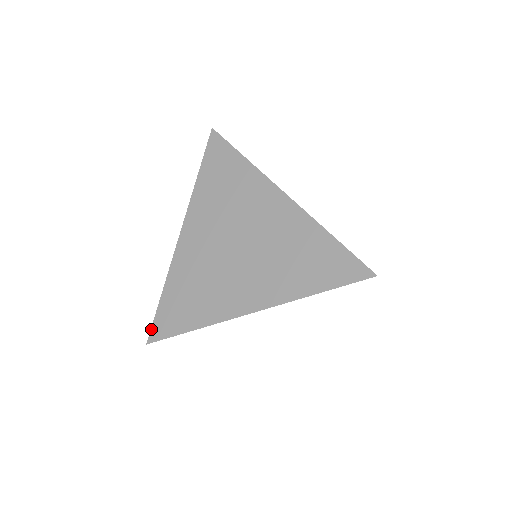
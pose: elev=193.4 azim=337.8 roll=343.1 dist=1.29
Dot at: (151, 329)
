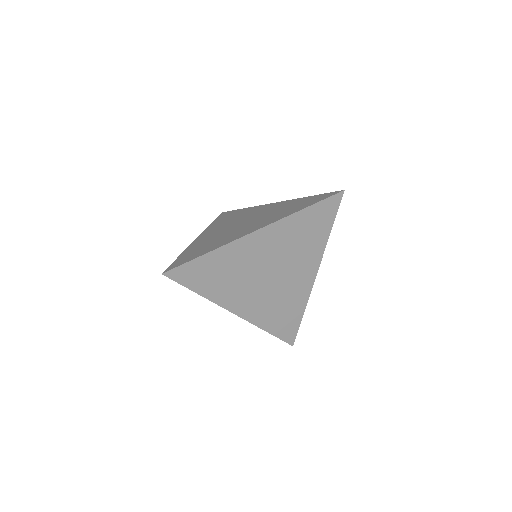
Dot at: (167, 268)
